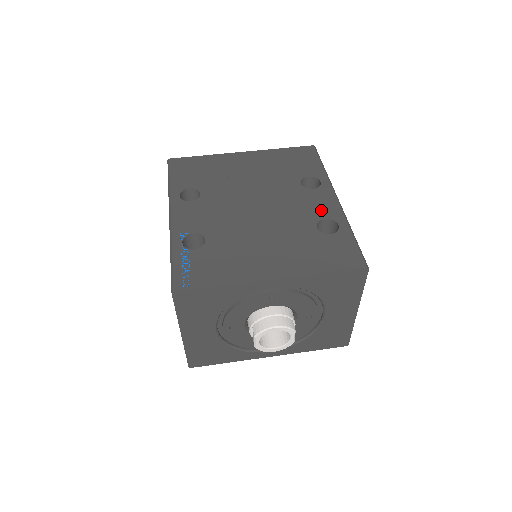
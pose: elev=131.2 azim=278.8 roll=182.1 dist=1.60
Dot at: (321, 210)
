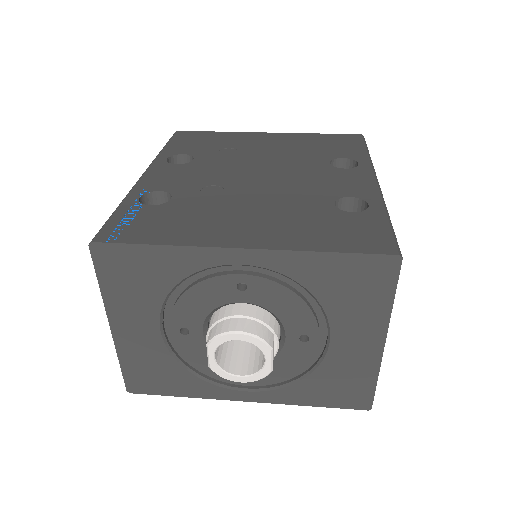
Dot at: (348, 188)
